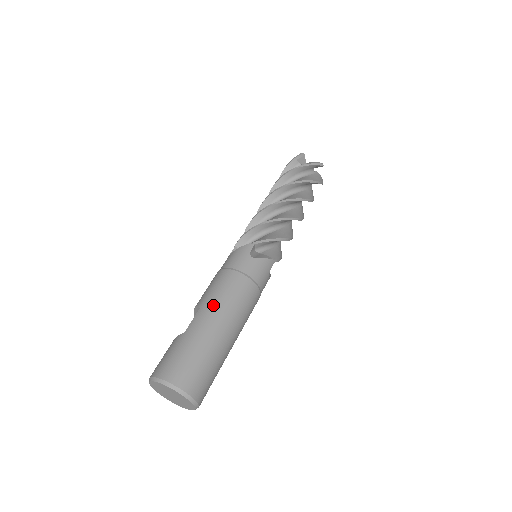
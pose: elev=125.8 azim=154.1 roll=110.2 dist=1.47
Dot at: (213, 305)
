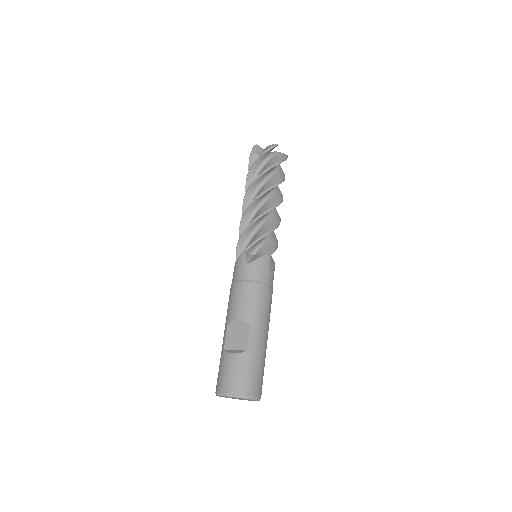
Dot at: (261, 322)
